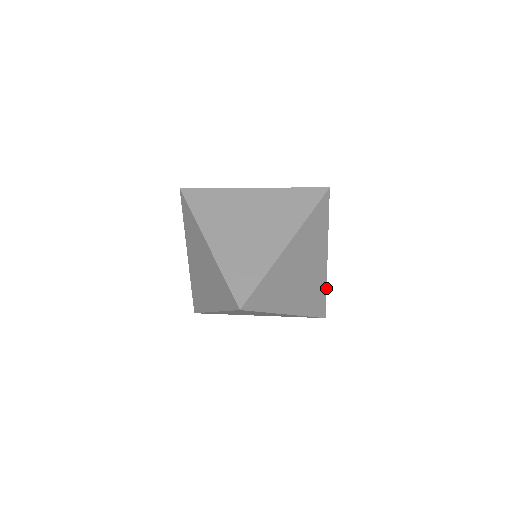
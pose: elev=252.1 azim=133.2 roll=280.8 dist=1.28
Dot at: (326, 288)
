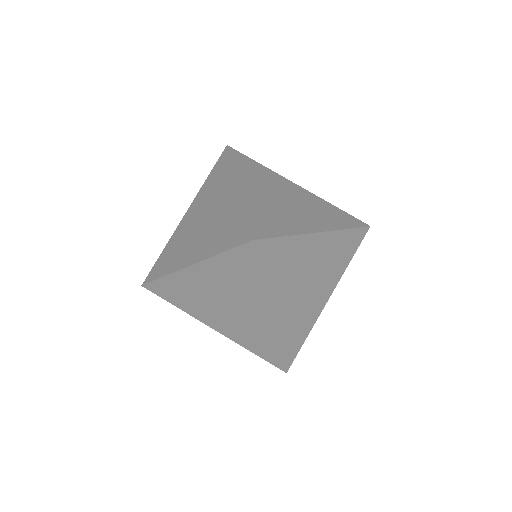
Dot at: (333, 205)
